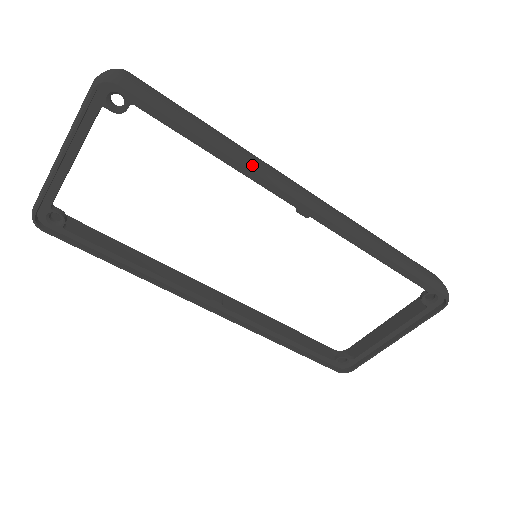
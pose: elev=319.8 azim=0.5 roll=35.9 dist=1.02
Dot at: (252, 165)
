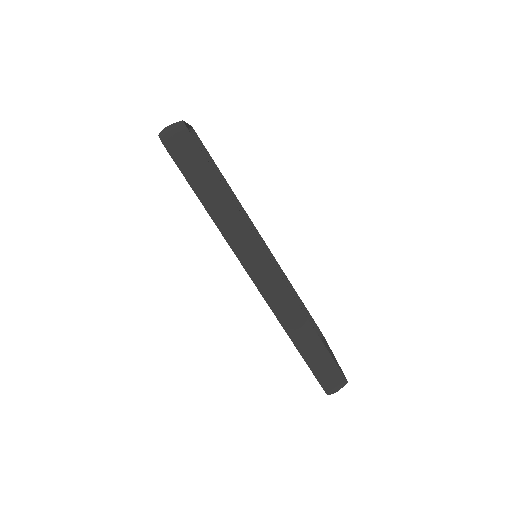
Dot at: (226, 232)
